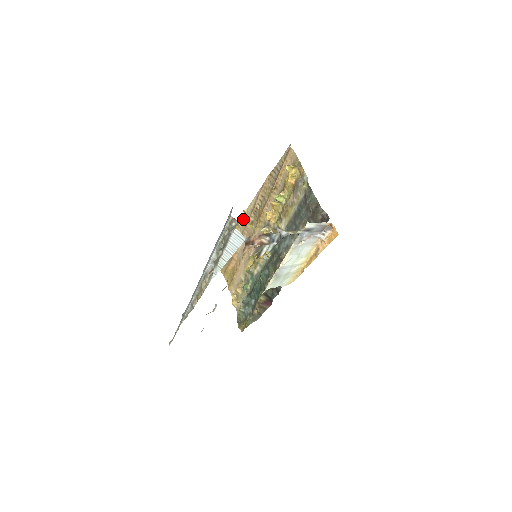
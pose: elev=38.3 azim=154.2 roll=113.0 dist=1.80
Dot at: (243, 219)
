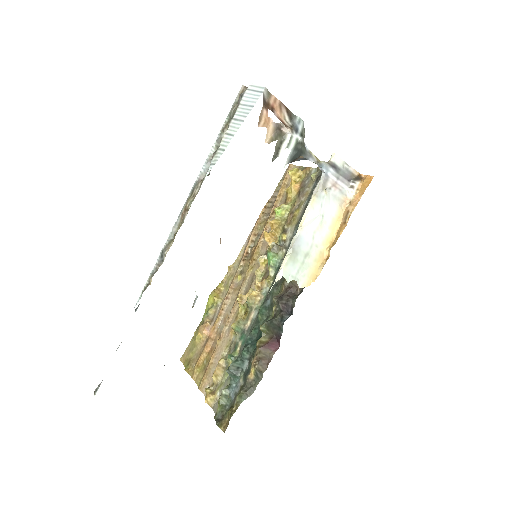
Dot at: (227, 280)
